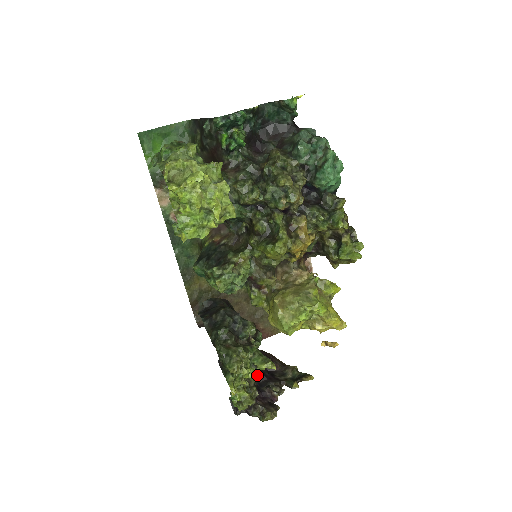
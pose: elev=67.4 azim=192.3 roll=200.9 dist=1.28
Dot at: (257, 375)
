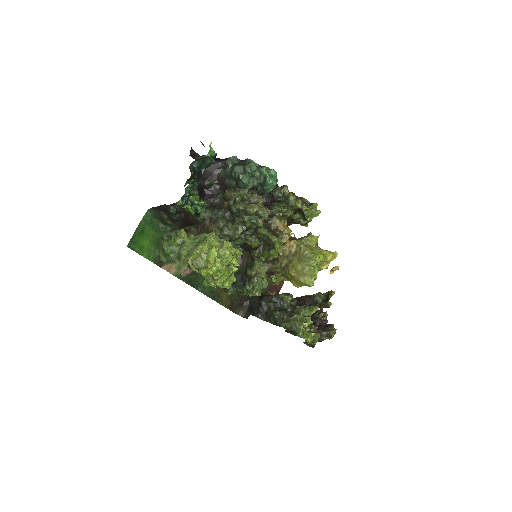
Dot at: occluded
